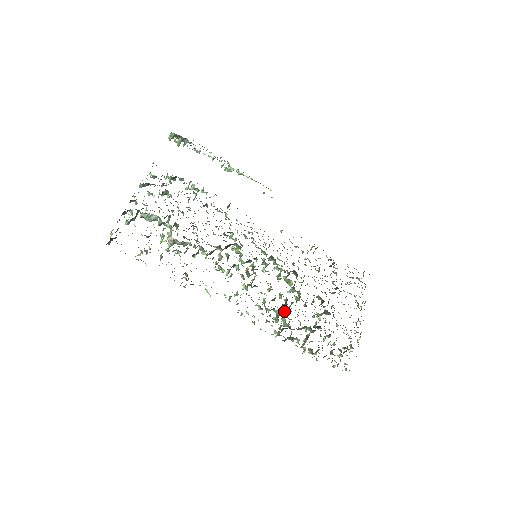
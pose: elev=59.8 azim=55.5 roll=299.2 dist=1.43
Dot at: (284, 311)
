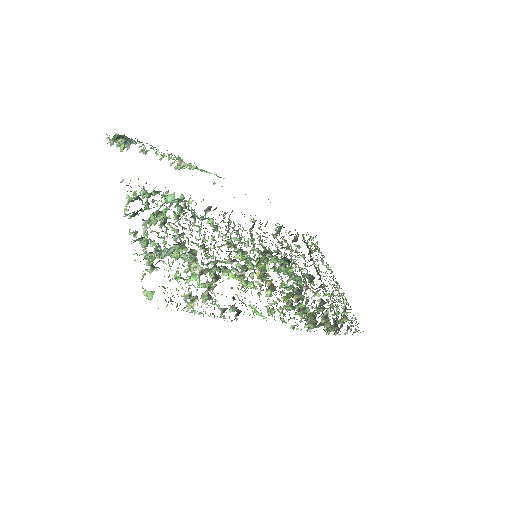
Dot at: occluded
